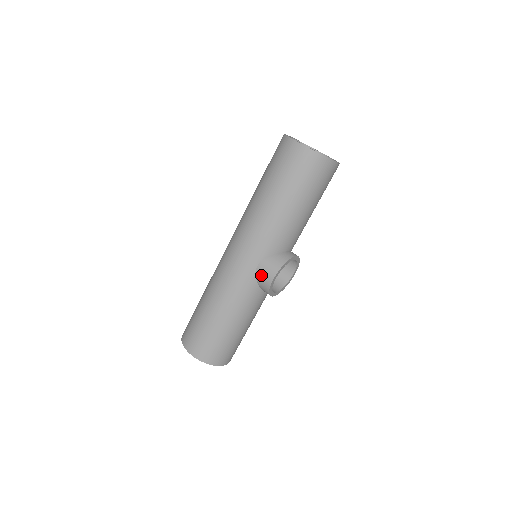
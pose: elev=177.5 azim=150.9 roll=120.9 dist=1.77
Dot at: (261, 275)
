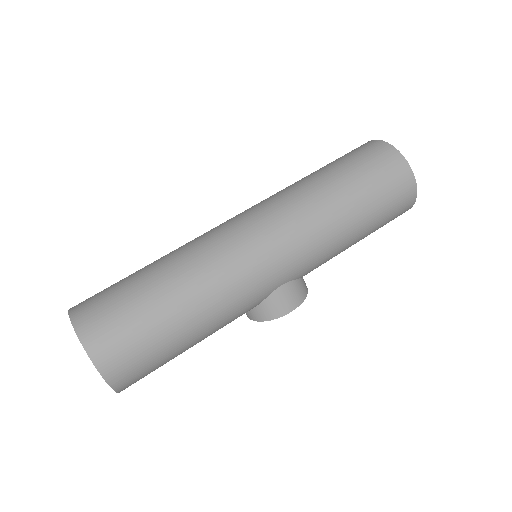
Dot at: (279, 299)
